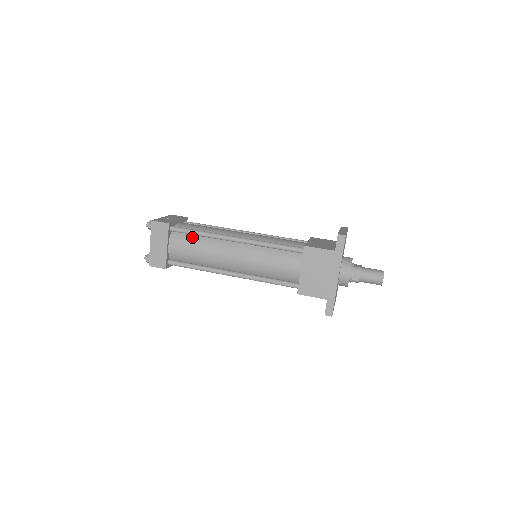
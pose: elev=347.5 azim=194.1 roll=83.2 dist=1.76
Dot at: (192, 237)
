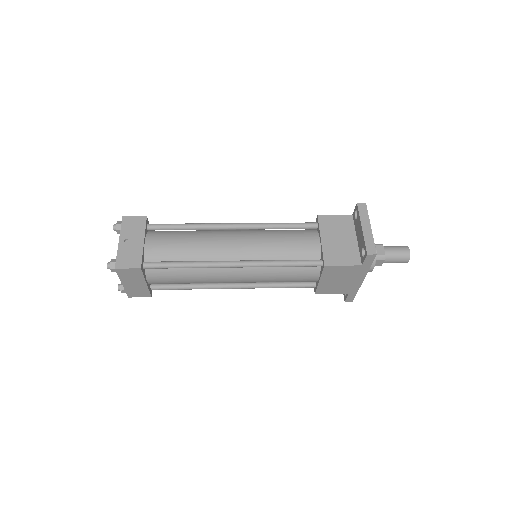
Dot at: (175, 268)
